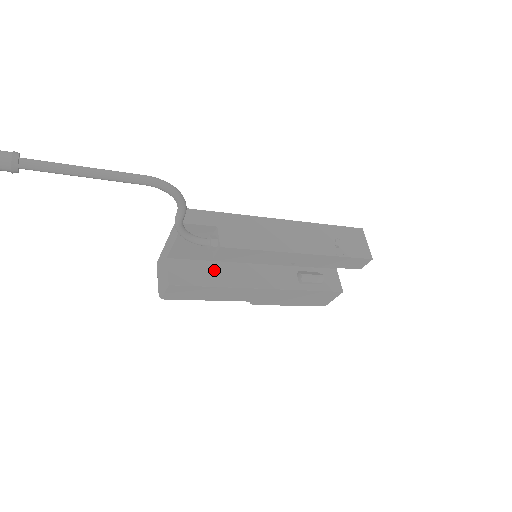
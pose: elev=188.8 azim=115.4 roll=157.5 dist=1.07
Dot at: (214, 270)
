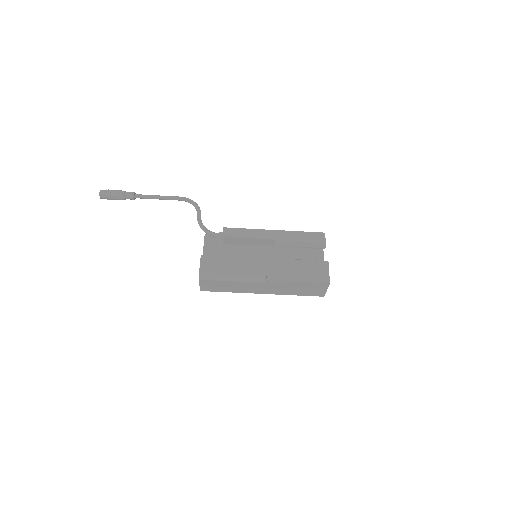
Dot at: occluded
